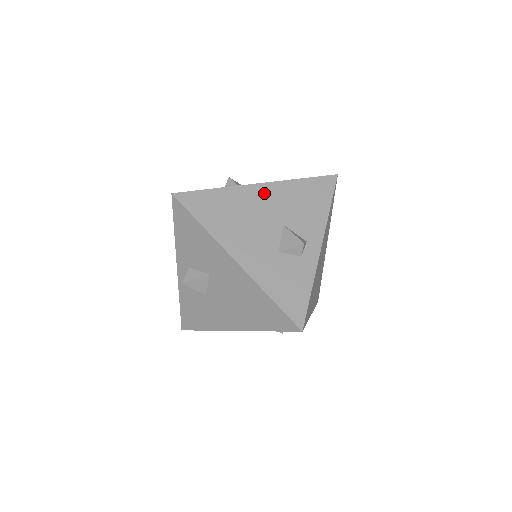
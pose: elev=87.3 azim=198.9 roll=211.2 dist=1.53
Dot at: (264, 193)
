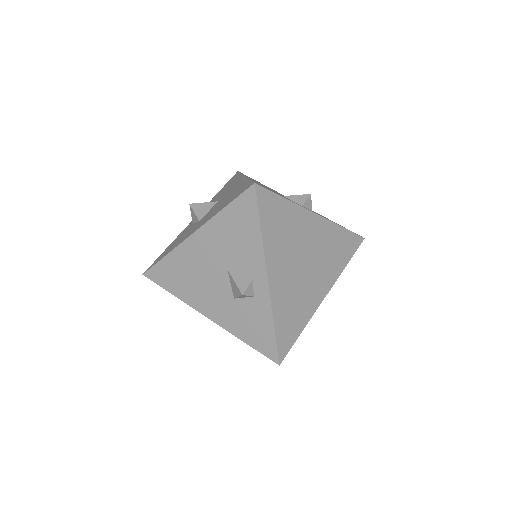
Dot at: (200, 243)
